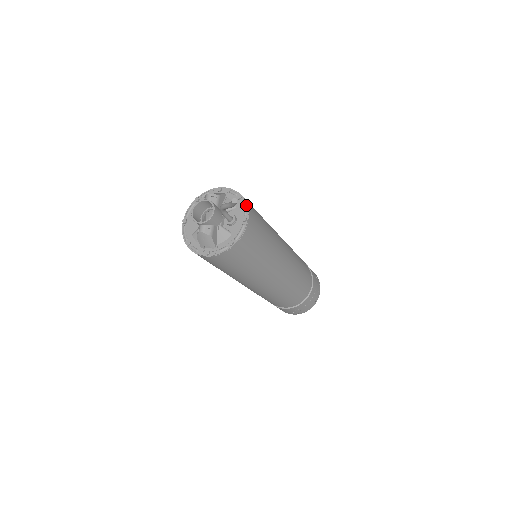
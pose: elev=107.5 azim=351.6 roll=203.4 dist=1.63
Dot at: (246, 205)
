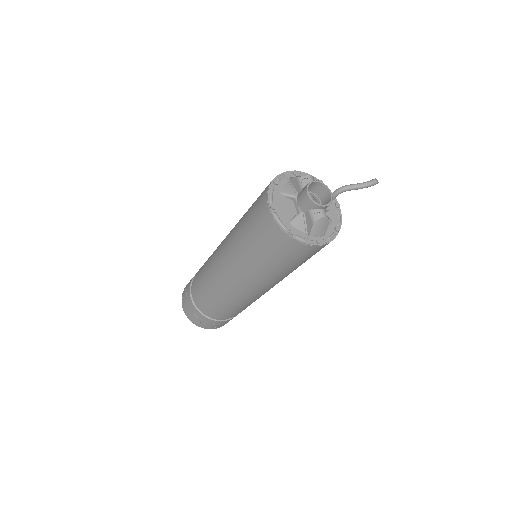
Dot at: occluded
